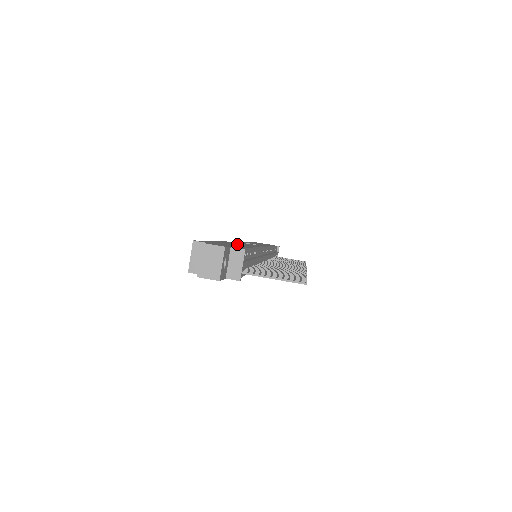
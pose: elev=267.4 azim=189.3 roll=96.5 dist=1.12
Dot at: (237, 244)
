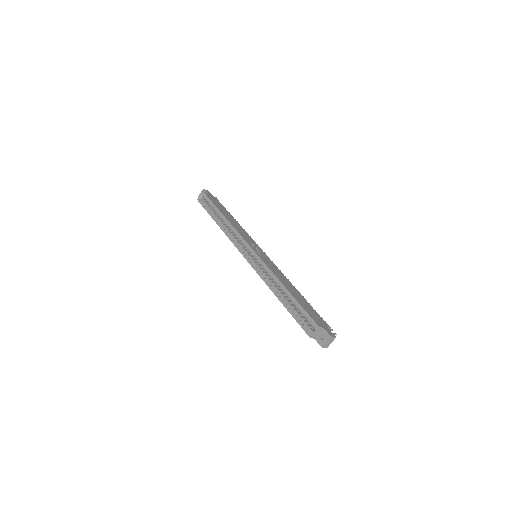
Dot at: (294, 291)
